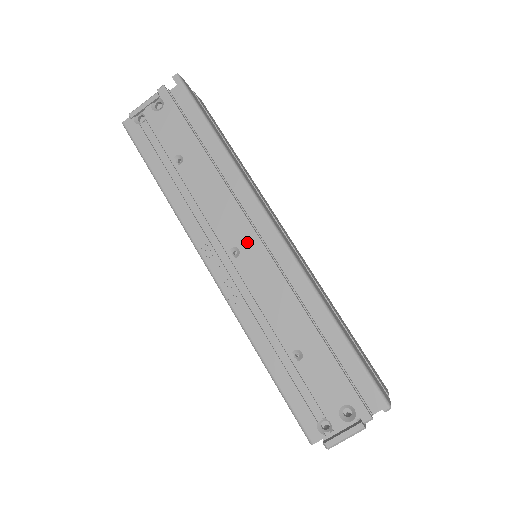
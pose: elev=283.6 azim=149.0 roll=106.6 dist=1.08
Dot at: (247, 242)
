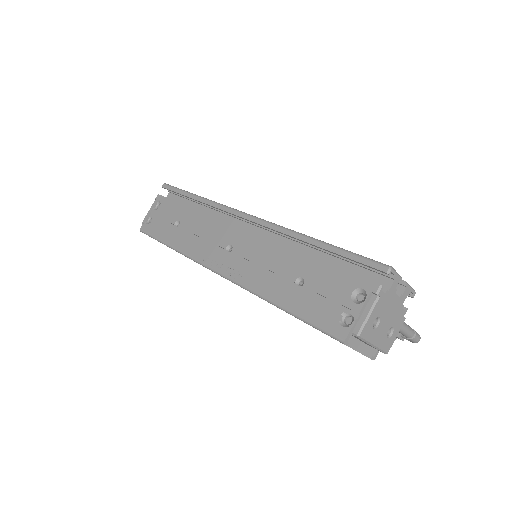
Dot at: (235, 236)
